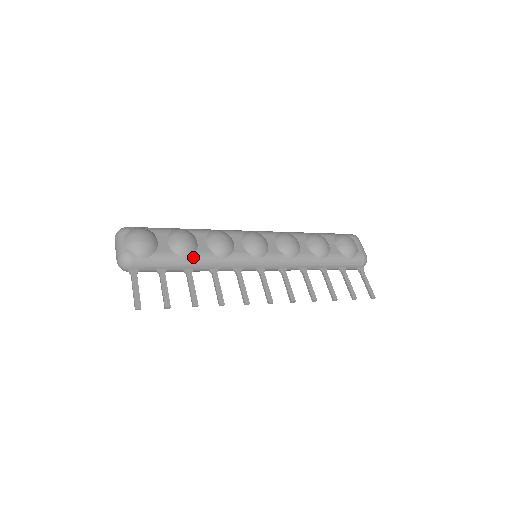
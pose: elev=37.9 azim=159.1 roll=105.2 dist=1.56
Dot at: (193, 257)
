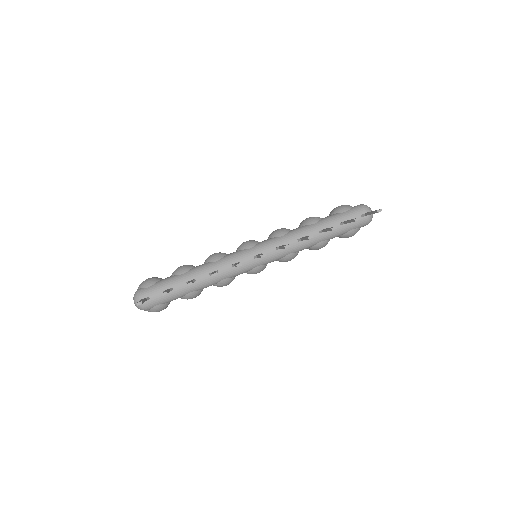
Dot at: (190, 271)
